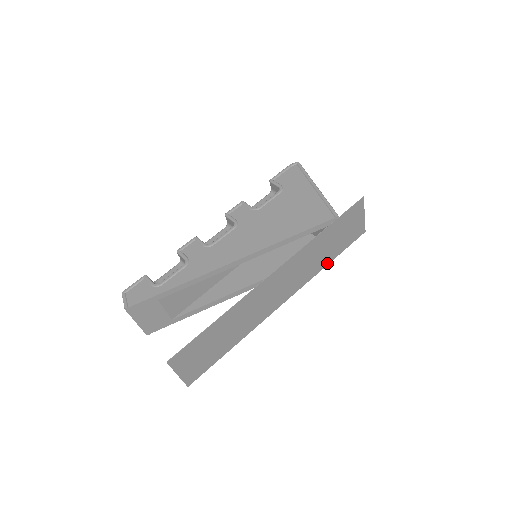
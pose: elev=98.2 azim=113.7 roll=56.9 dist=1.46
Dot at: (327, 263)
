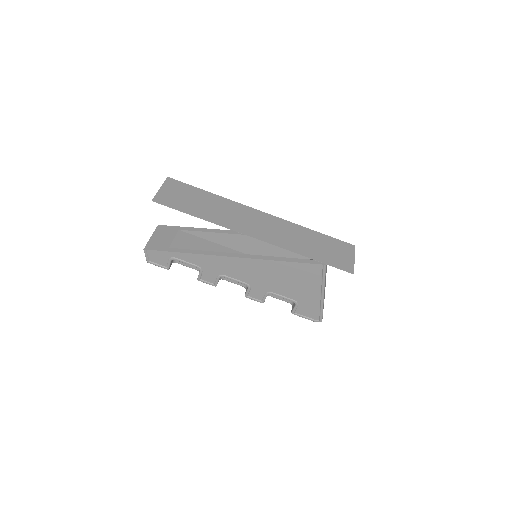
Dot at: (307, 256)
